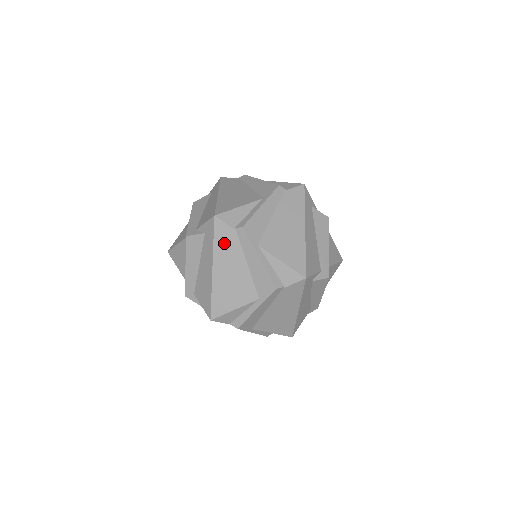
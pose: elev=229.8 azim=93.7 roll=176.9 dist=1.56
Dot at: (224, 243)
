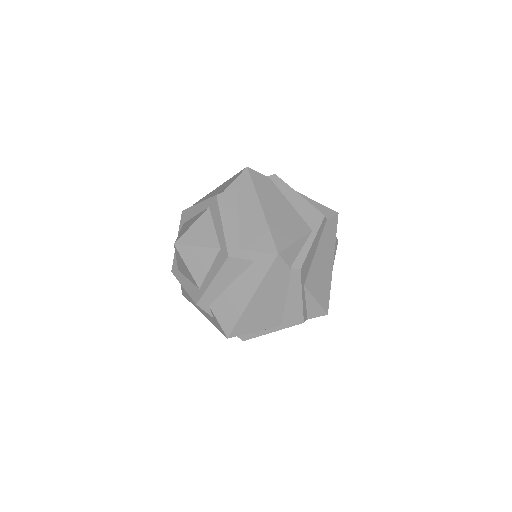
Dot at: occluded
